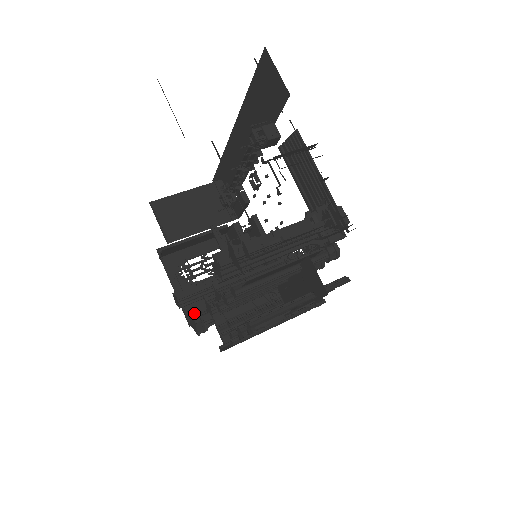
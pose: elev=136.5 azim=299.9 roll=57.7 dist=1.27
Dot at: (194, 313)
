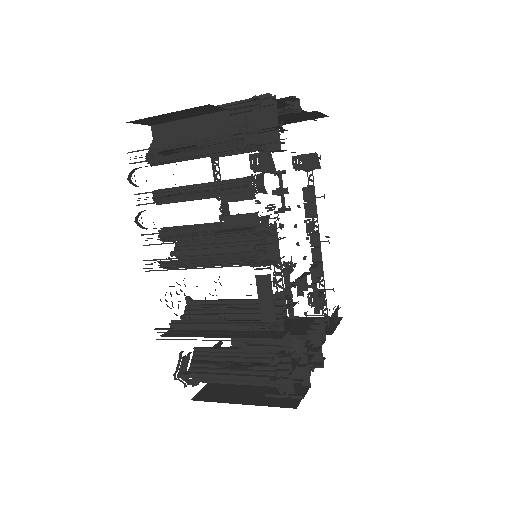
Dot at: occluded
